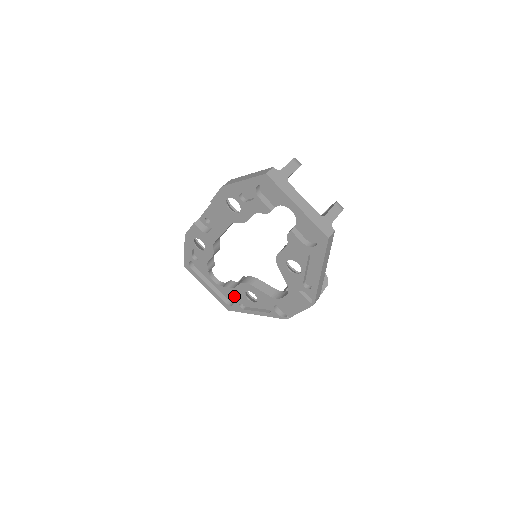
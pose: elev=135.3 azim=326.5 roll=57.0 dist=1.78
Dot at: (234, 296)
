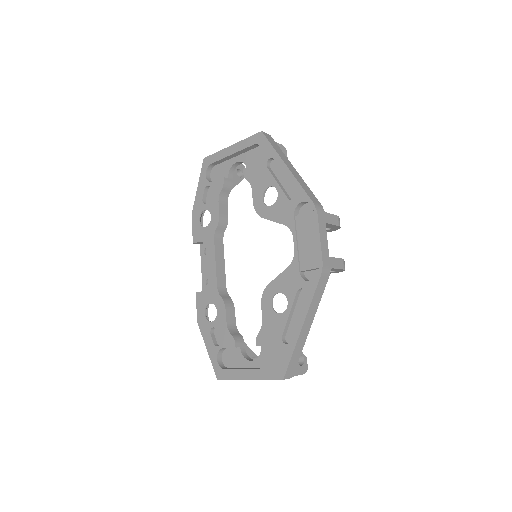
Dot at: (270, 336)
